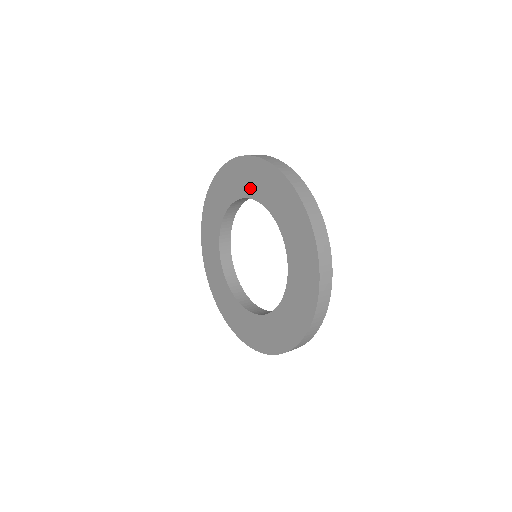
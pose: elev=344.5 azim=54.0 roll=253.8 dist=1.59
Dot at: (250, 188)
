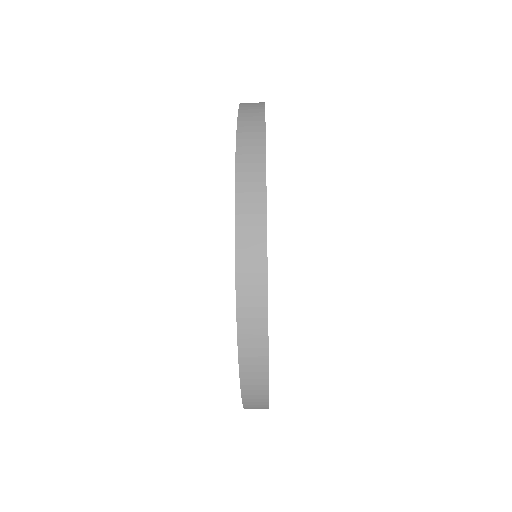
Dot at: occluded
